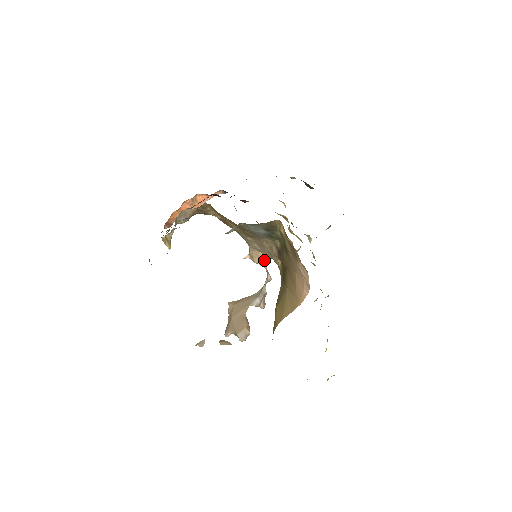
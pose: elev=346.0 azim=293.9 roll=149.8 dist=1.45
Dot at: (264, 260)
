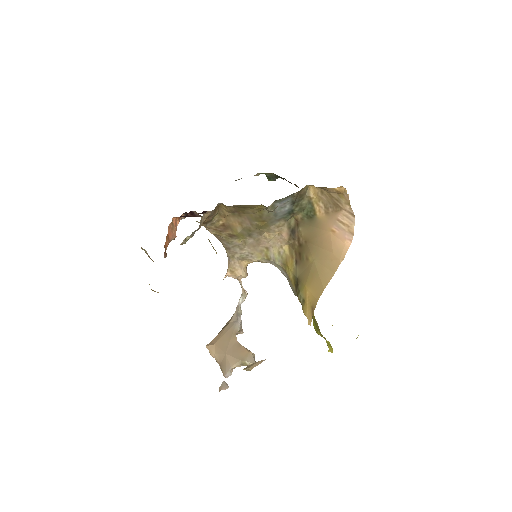
Dot at: (245, 270)
